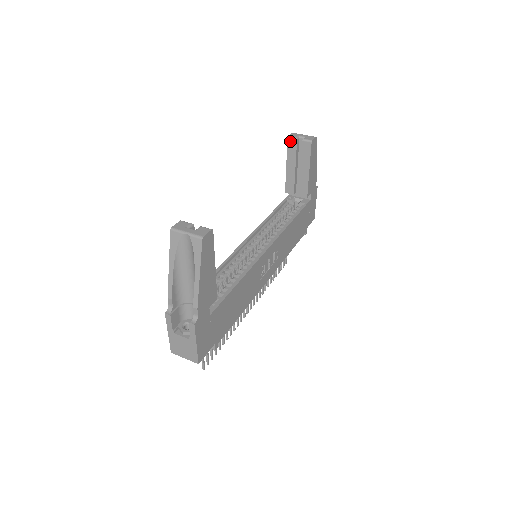
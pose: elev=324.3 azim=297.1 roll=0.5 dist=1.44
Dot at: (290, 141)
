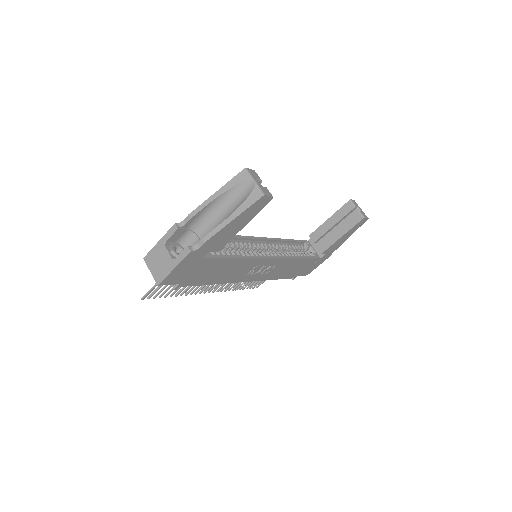
Dot at: (349, 204)
